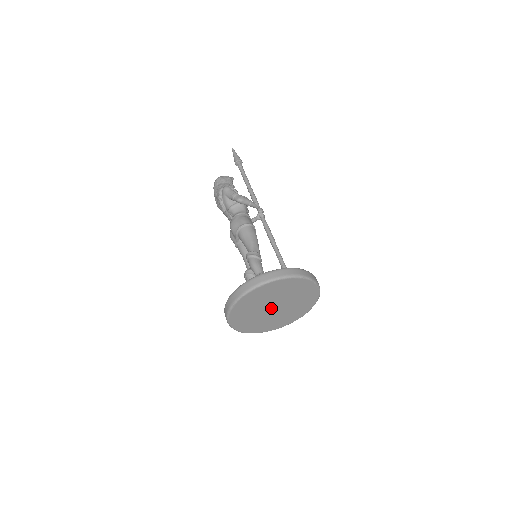
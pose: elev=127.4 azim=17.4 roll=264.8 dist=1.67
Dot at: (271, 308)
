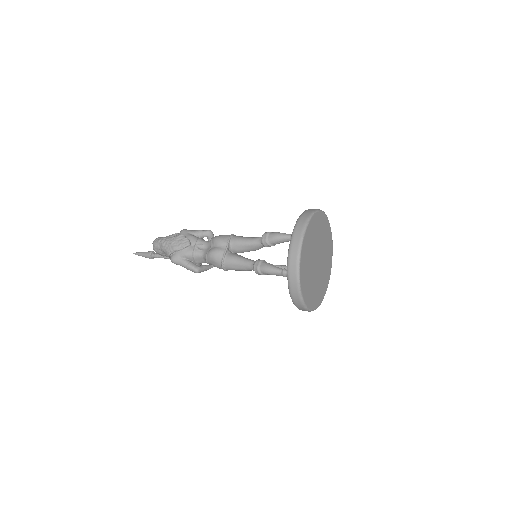
Dot at: (316, 259)
